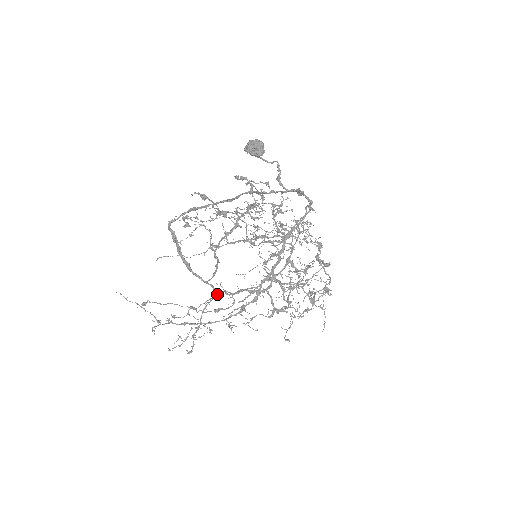
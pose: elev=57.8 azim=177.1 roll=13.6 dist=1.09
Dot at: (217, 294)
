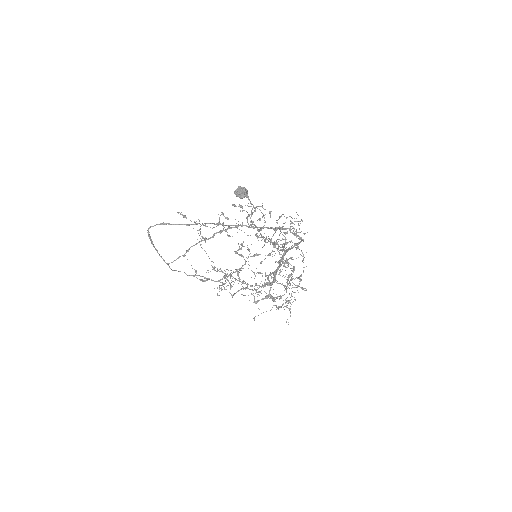
Dot at: (243, 268)
